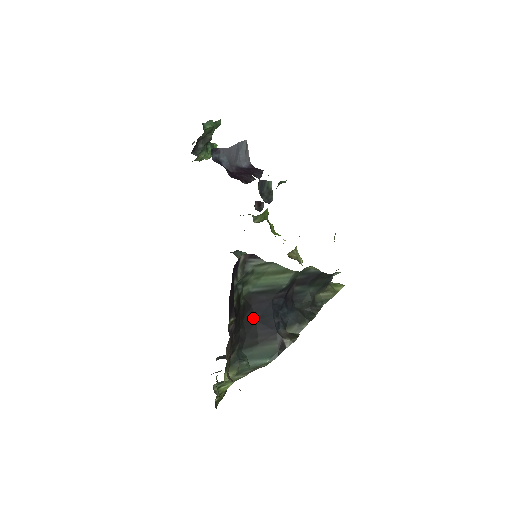
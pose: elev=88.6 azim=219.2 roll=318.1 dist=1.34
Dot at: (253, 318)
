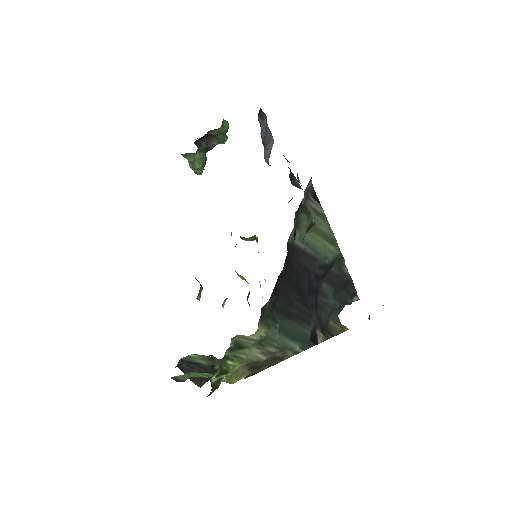
Dot at: (291, 278)
